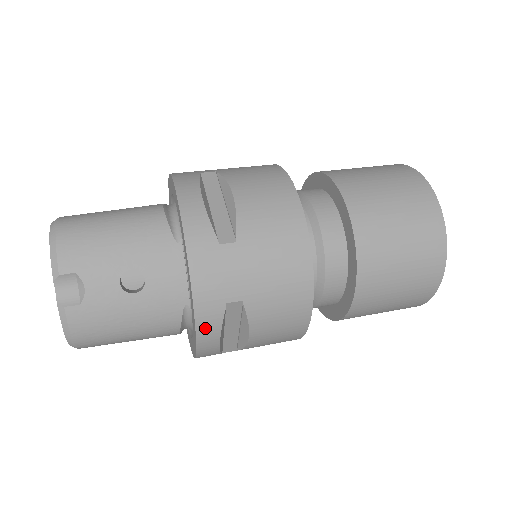
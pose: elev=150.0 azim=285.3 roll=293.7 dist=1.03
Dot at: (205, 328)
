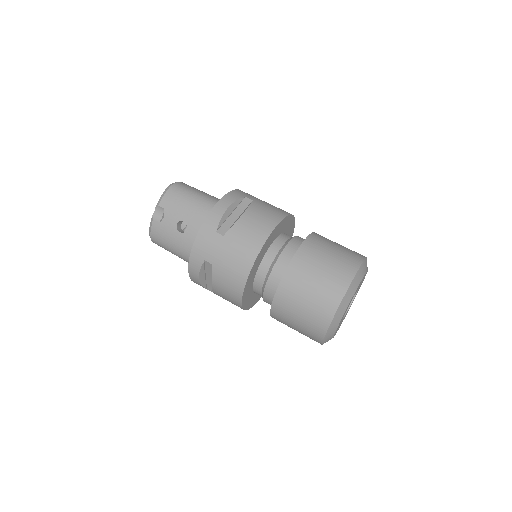
Dot at: (193, 266)
